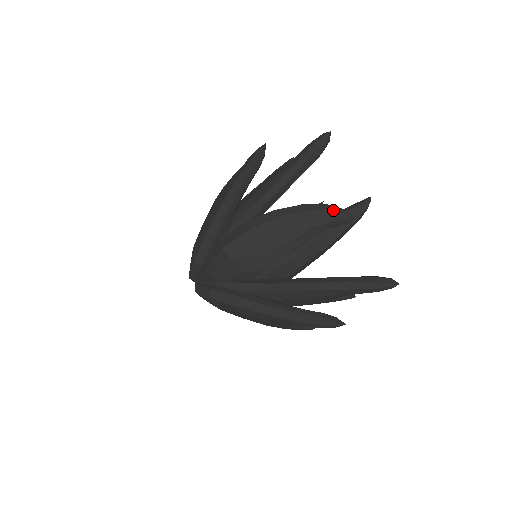
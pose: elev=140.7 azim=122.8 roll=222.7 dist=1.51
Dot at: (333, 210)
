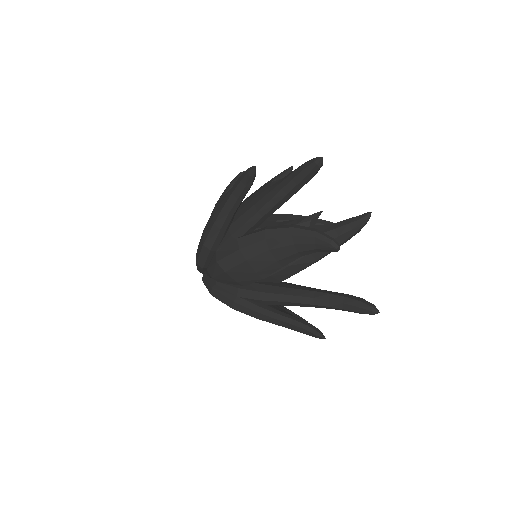
Dot at: (320, 239)
